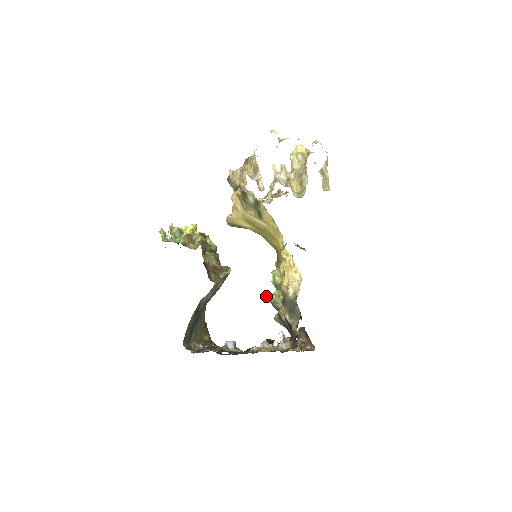
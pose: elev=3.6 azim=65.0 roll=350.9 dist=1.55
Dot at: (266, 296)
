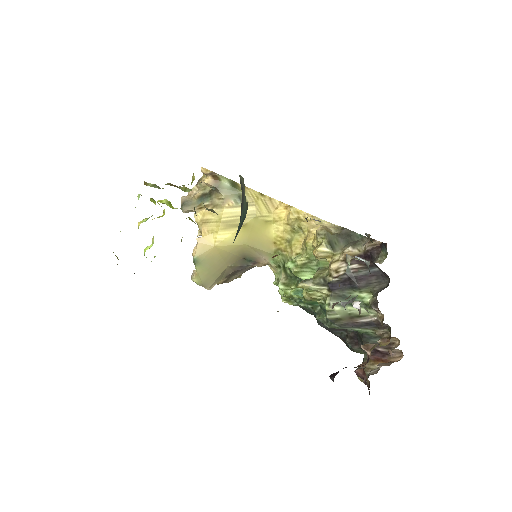
Dot at: (298, 284)
